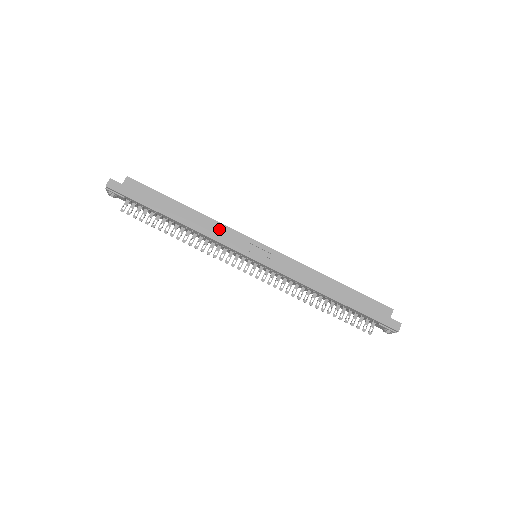
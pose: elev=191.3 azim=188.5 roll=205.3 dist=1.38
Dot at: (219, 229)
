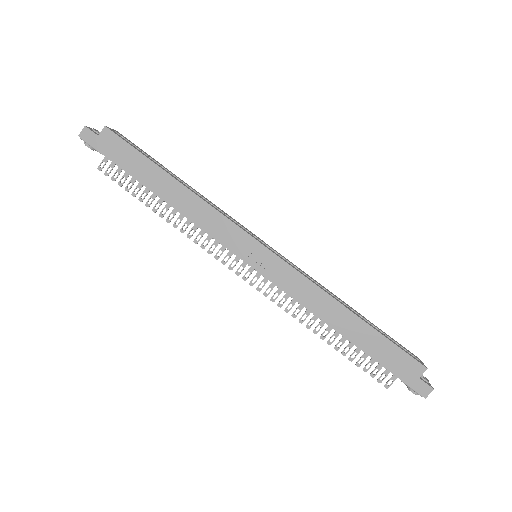
Dot at: (210, 215)
